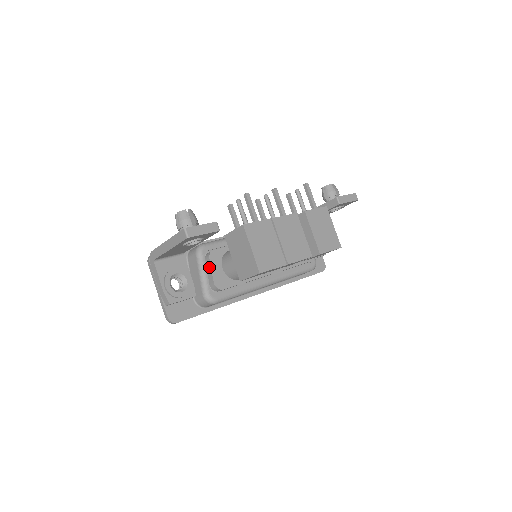
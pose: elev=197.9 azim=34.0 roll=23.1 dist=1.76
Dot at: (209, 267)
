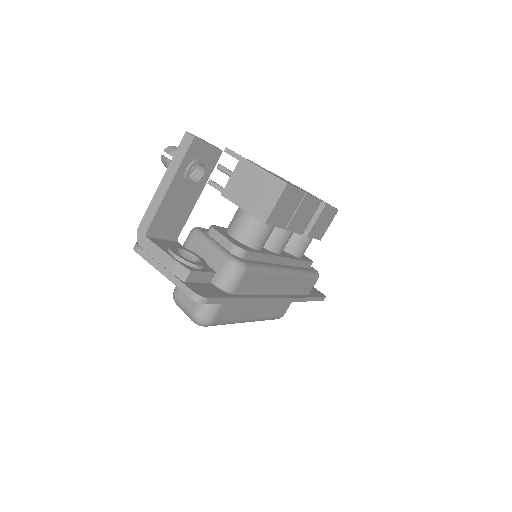
Dot at: (217, 236)
